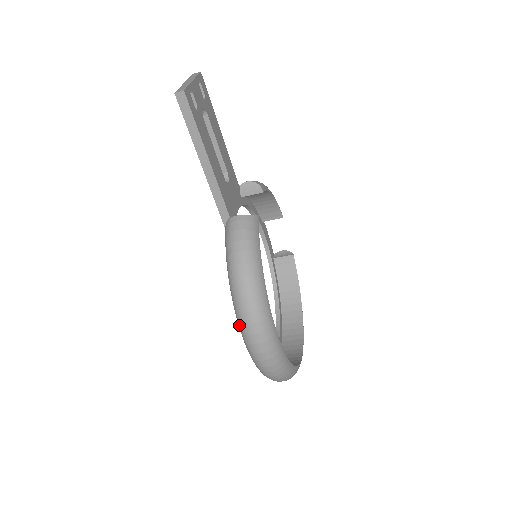
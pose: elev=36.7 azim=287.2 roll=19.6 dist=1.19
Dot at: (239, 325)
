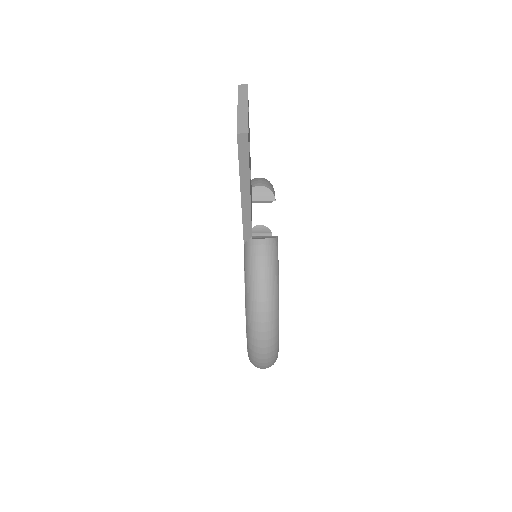
Dot at: (249, 337)
